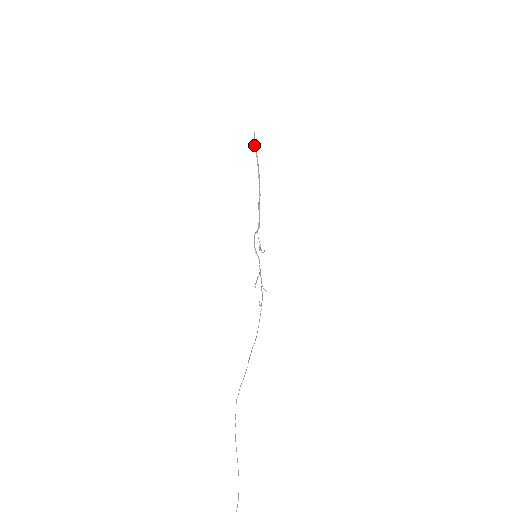
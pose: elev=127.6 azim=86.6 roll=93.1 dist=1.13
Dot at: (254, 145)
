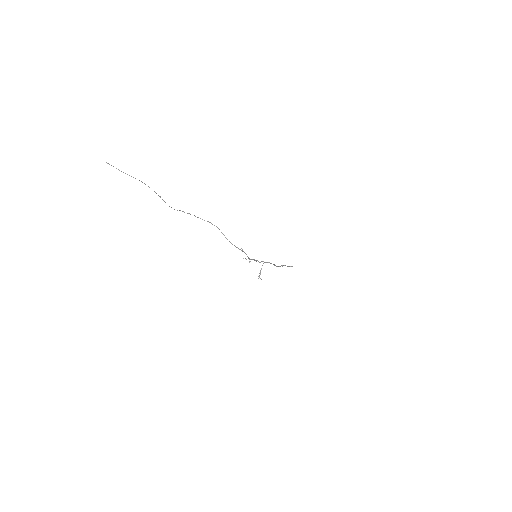
Dot at: occluded
